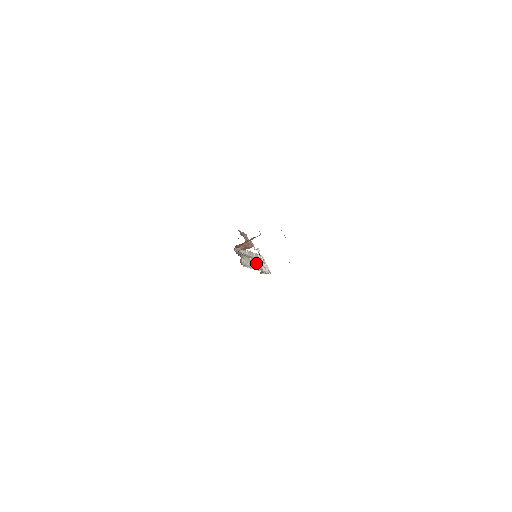
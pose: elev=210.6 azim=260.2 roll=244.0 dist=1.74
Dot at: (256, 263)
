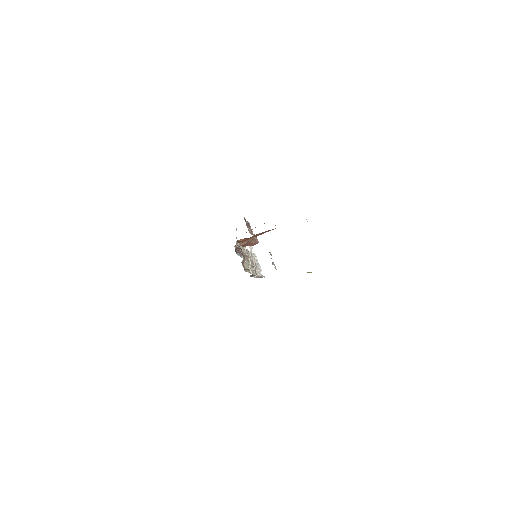
Dot at: (253, 265)
